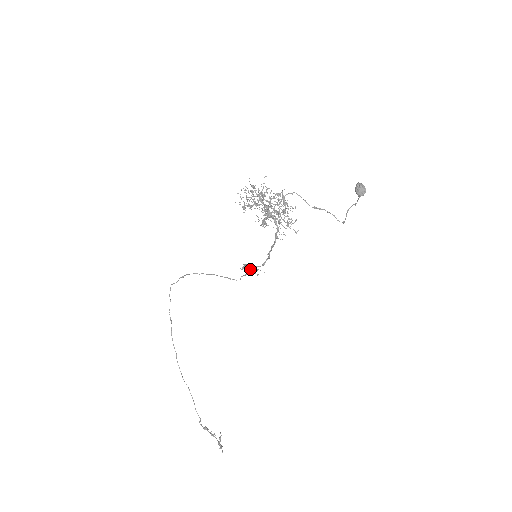
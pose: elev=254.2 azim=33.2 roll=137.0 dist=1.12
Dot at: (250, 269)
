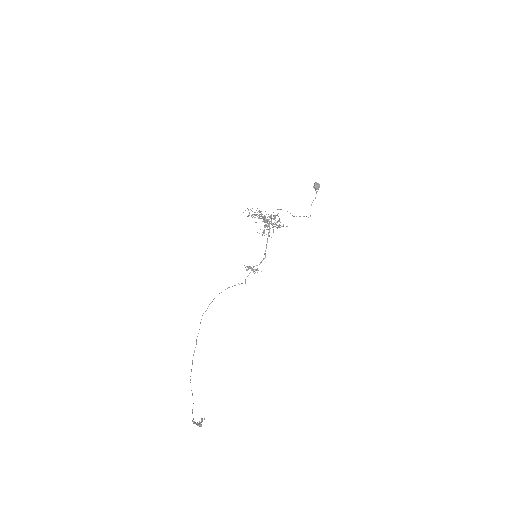
Dot at: (252, 269)
